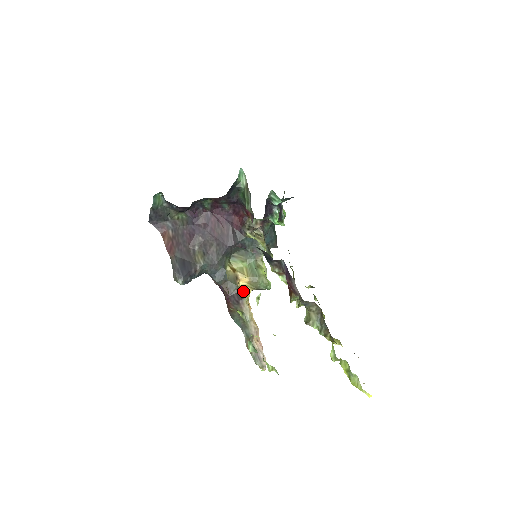
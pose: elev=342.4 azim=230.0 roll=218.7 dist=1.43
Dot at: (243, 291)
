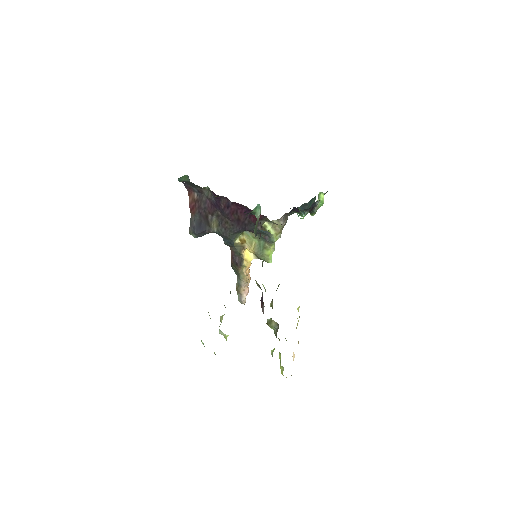
Dot at: (244, 260)
